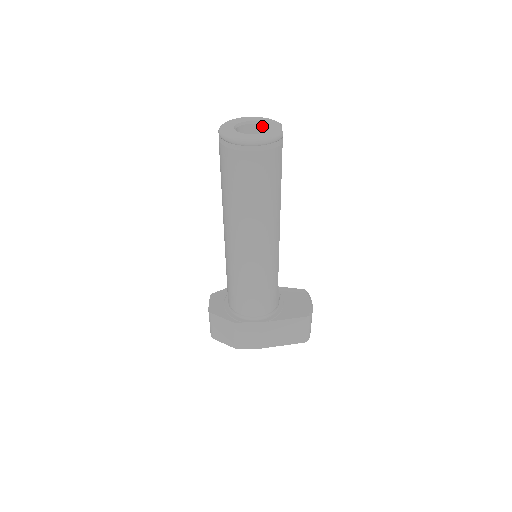
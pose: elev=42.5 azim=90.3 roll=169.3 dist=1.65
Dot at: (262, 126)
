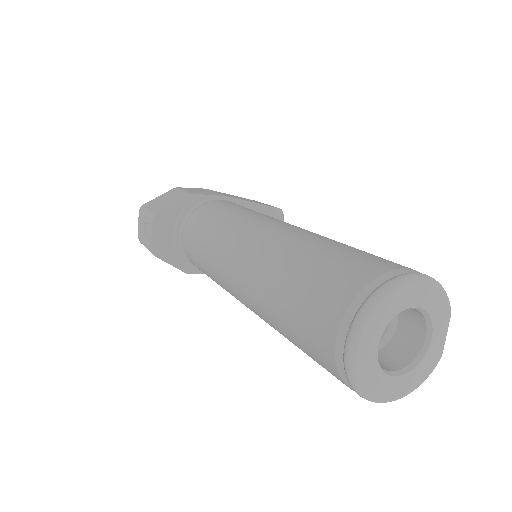
Dot at: (421, 313)
